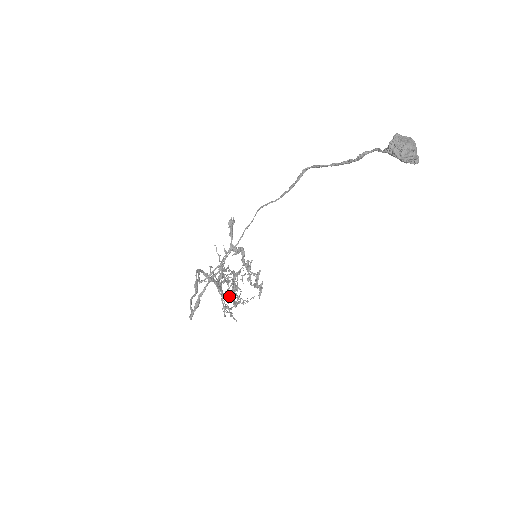
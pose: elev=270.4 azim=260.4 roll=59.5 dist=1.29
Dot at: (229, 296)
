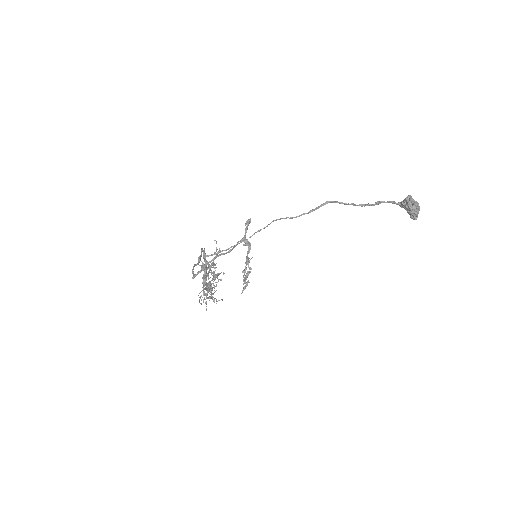
Dot at: (205, 289)
